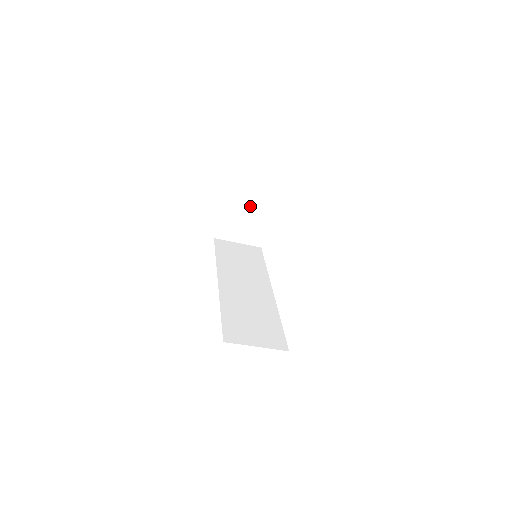
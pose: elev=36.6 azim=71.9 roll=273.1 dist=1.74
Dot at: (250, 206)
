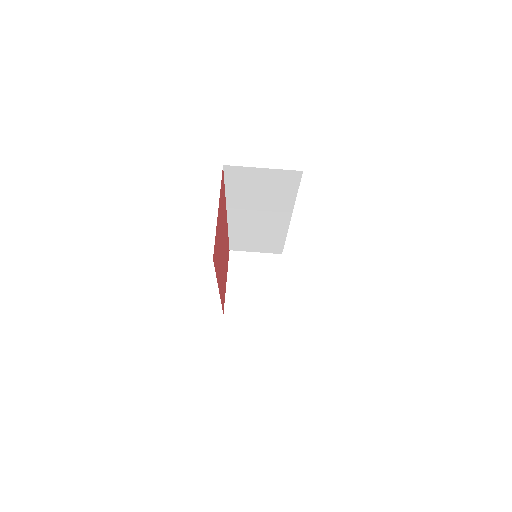
Dot at: (255, 272)
